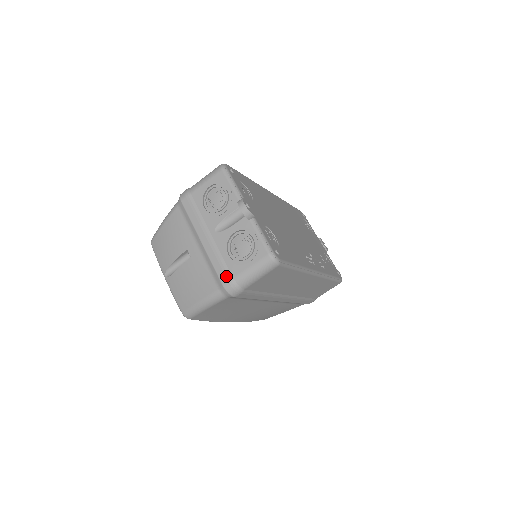
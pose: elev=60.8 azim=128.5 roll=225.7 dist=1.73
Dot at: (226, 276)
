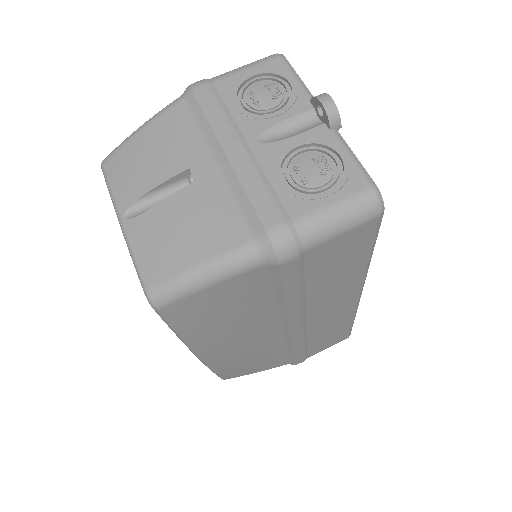
Dot at: (277, 215)
